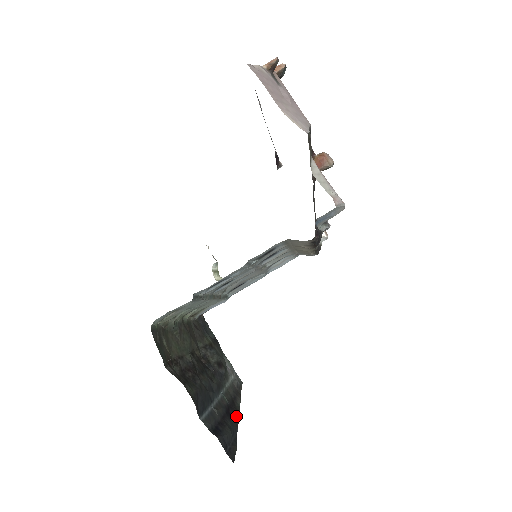
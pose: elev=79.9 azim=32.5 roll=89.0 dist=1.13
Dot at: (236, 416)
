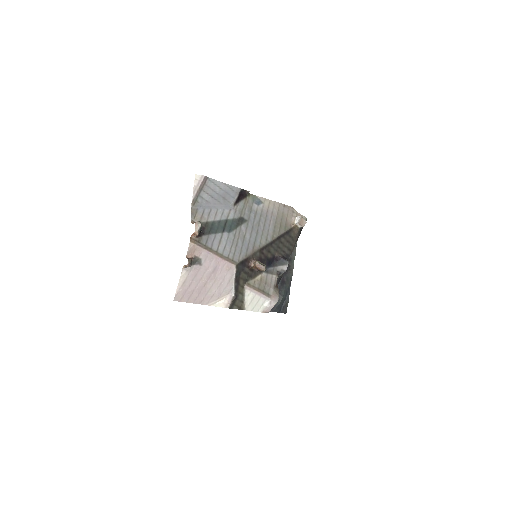
Dot at: (289, 277)
